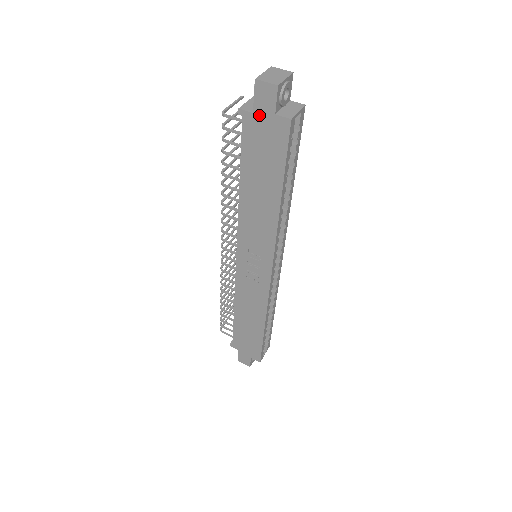
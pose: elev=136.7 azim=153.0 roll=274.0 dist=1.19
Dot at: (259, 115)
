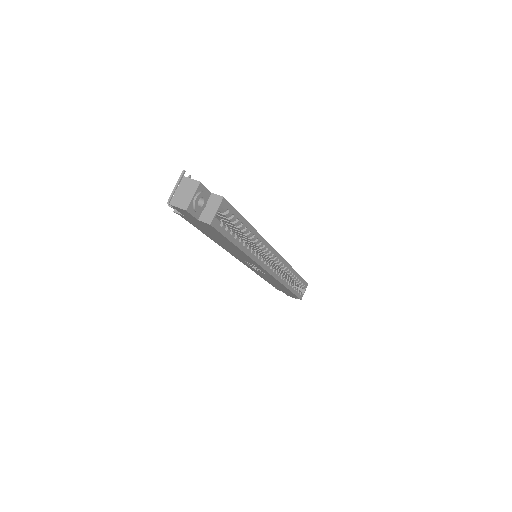
Dot at: (188, 217)
